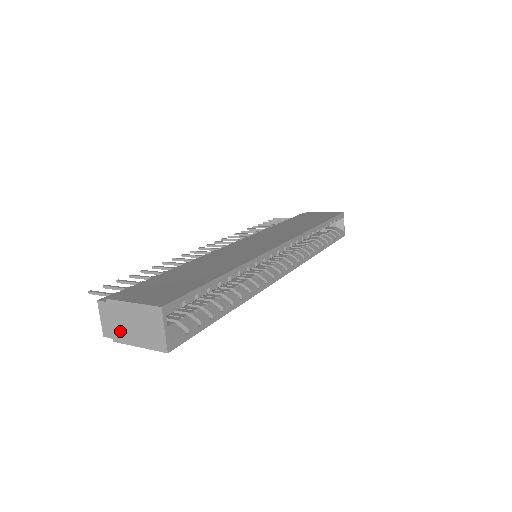
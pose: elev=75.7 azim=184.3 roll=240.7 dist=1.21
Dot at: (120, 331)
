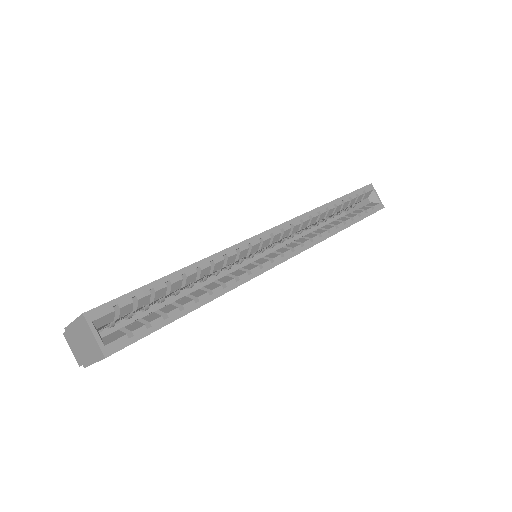
Dot at: (81, 355)
